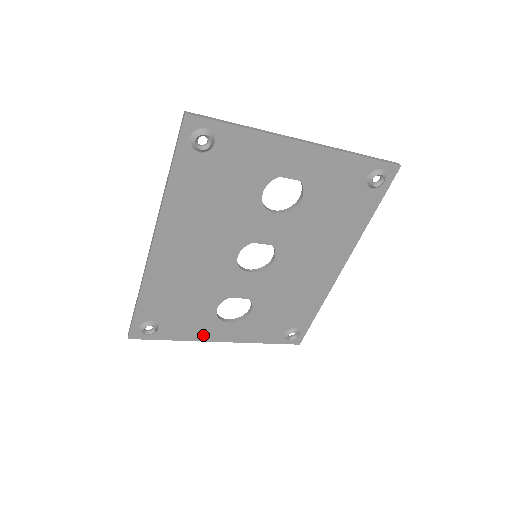
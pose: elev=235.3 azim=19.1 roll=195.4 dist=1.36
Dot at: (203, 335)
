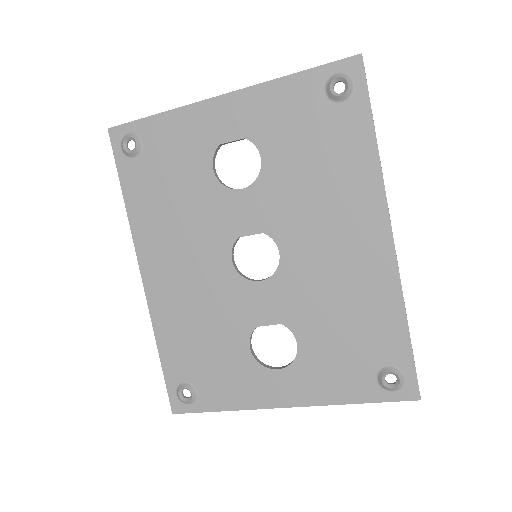
Dot at: (256, 398)
